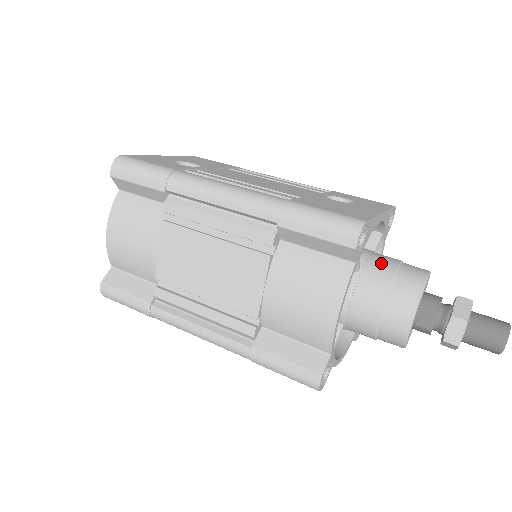
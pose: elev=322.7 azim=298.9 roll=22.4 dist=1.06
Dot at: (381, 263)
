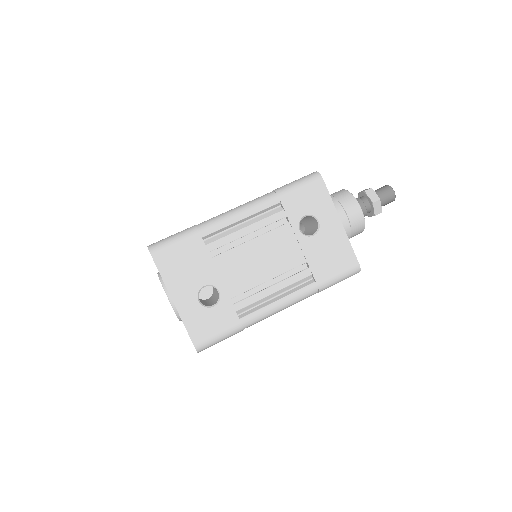
Dot at: occluded
